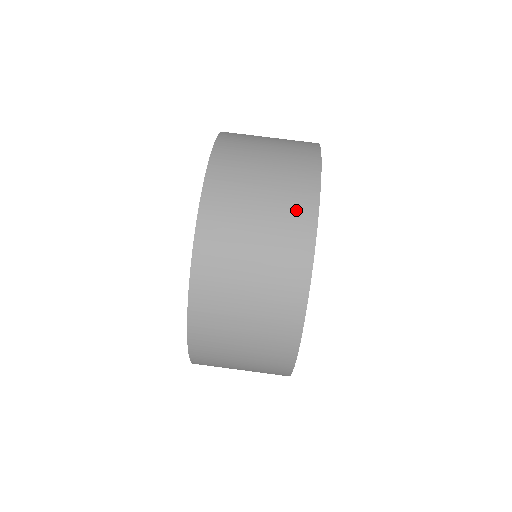
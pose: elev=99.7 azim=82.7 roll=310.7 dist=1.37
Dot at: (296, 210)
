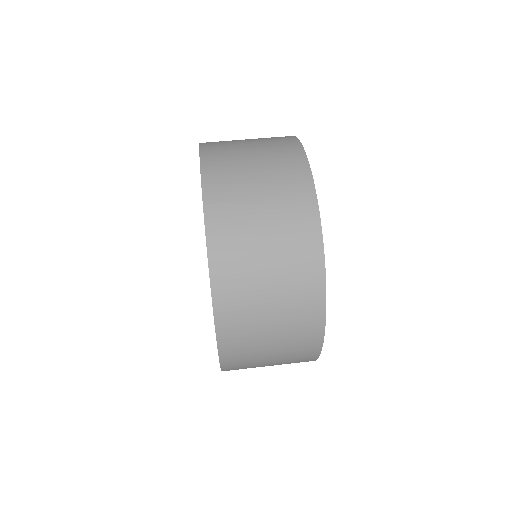
Dot at: (302, 246)
